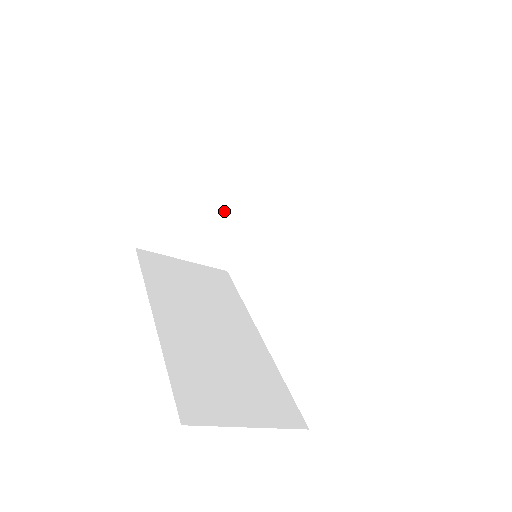
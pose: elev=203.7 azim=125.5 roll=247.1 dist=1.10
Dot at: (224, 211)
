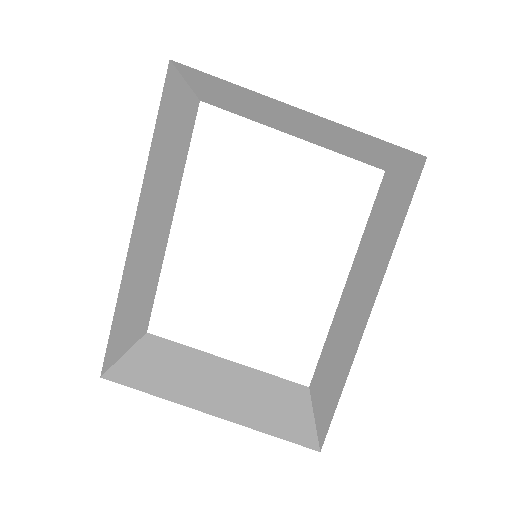
Dot at: (276, 119)
